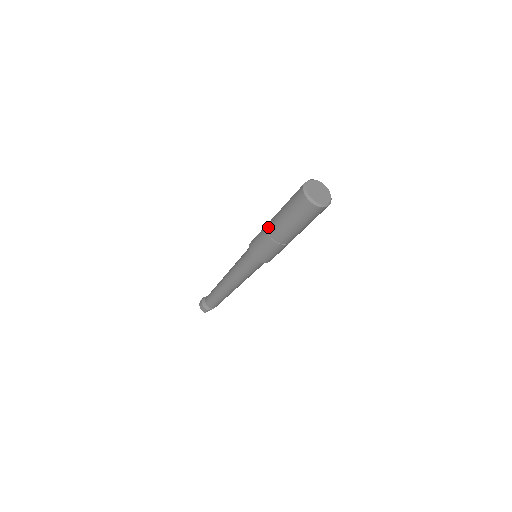
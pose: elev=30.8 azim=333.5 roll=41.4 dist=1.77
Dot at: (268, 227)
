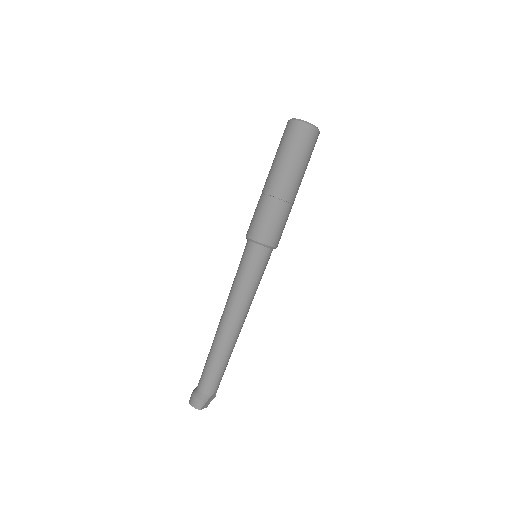
Dot at: (263, 190)
